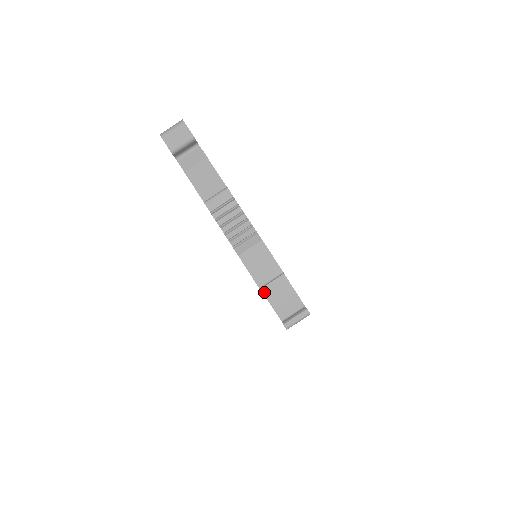
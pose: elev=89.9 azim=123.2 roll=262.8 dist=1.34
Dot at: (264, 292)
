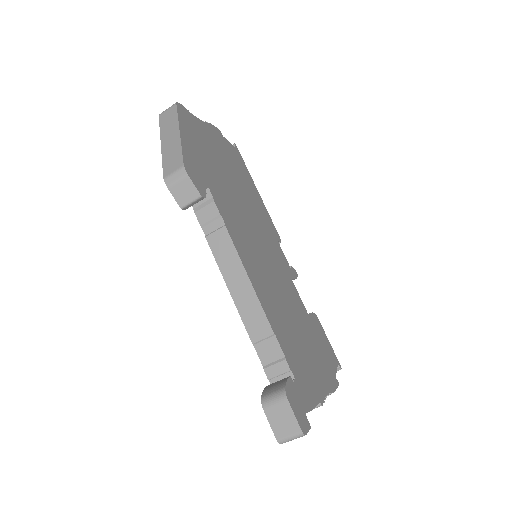
Dot at: occluded
